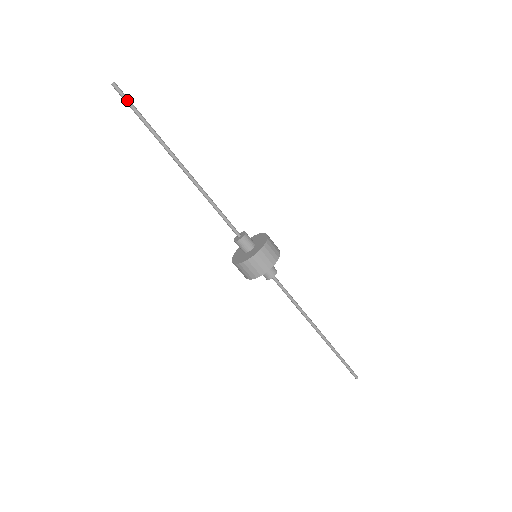
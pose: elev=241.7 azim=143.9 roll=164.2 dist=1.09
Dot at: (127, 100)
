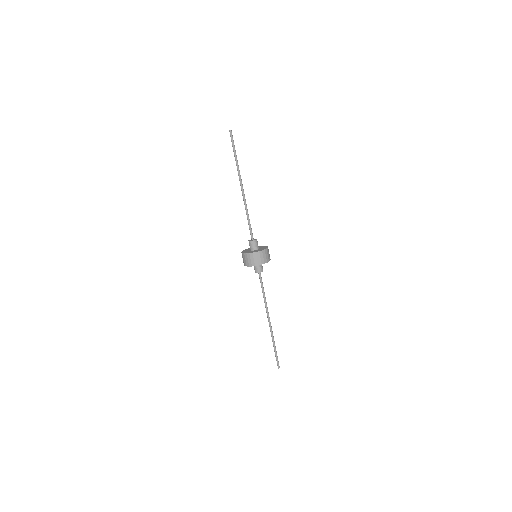
Dot at: (232, 141)
